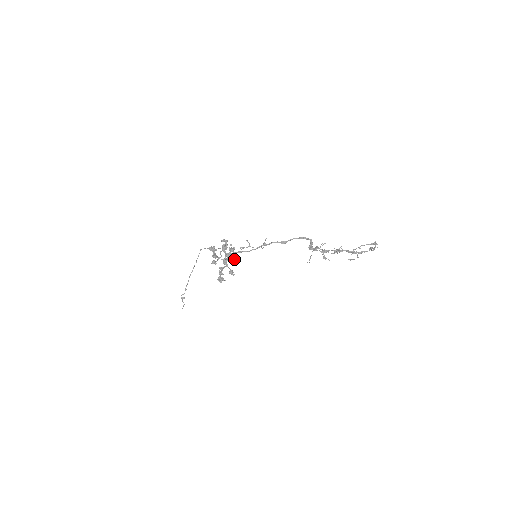
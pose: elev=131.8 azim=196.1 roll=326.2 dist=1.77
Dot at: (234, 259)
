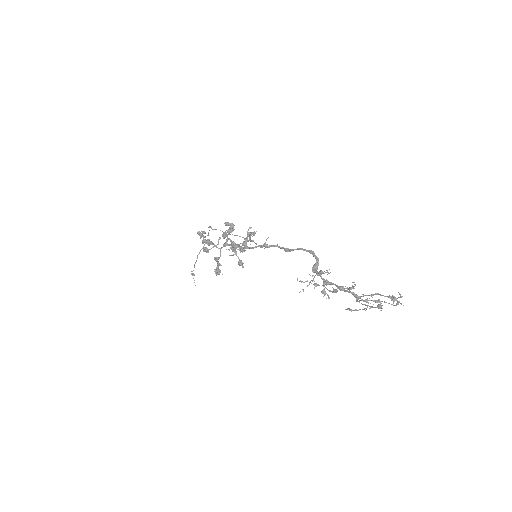
Dot at: (242, 249)
